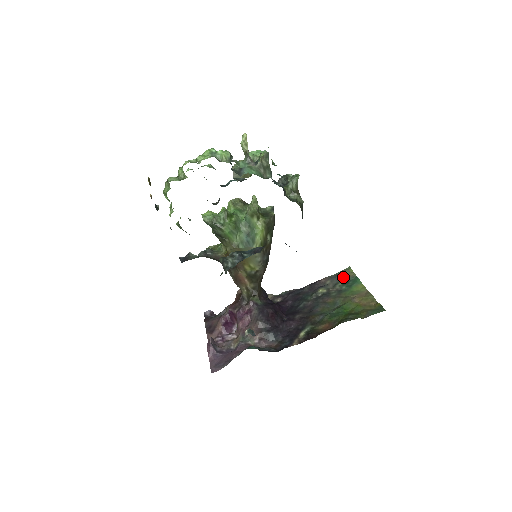
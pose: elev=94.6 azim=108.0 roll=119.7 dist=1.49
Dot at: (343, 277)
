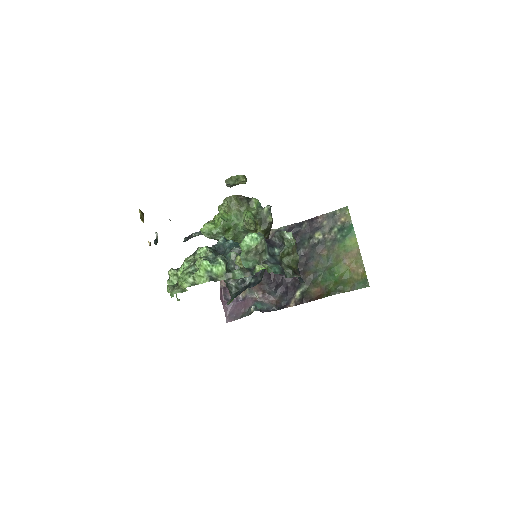
Dot at: (339, 220)
